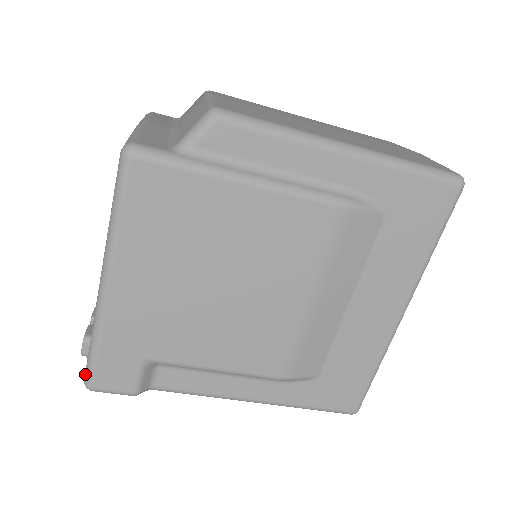
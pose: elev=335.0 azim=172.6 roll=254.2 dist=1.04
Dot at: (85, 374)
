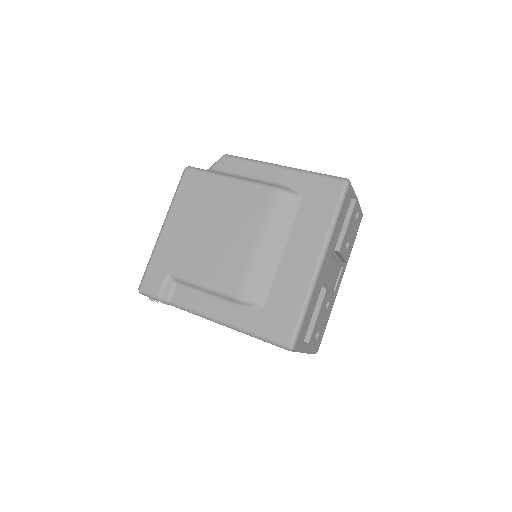
Dot at: (141, 282)
